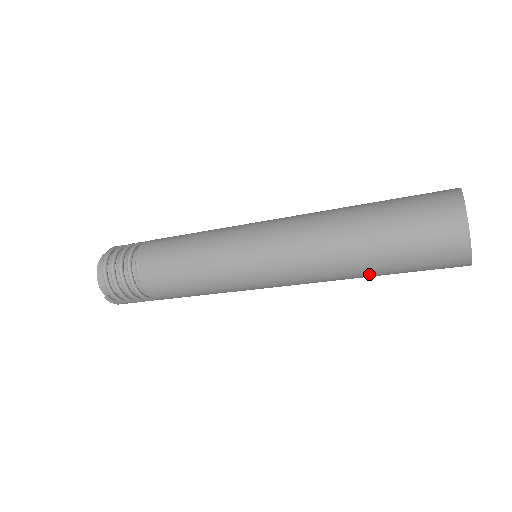
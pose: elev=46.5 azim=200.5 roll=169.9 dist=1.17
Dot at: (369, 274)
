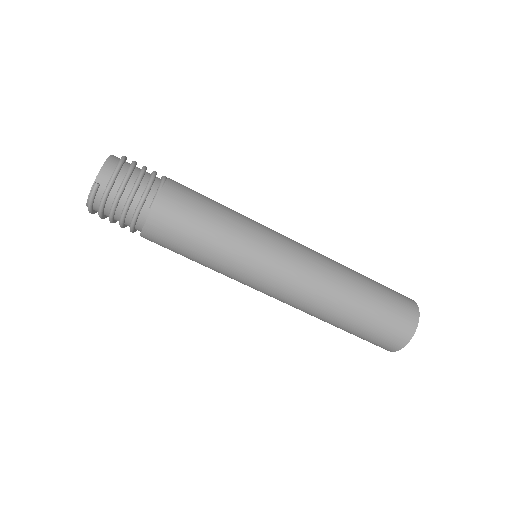
Dot at: (345, 314)
